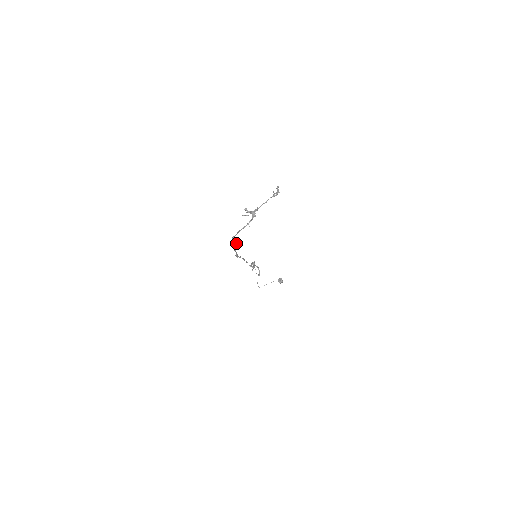
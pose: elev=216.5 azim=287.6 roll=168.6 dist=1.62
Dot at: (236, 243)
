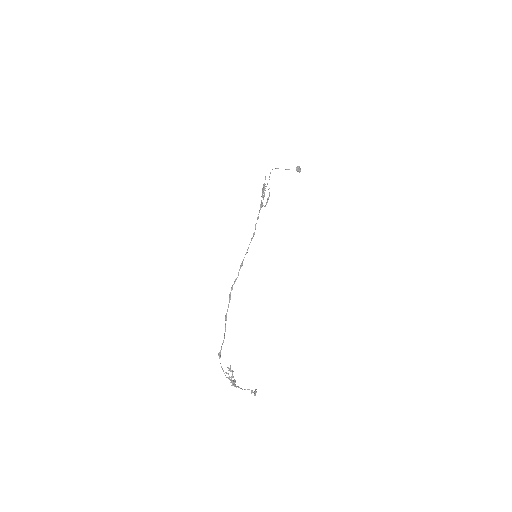
Dot at: occluded
